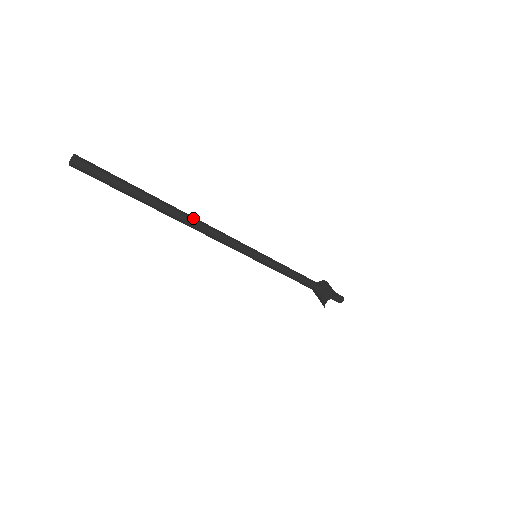
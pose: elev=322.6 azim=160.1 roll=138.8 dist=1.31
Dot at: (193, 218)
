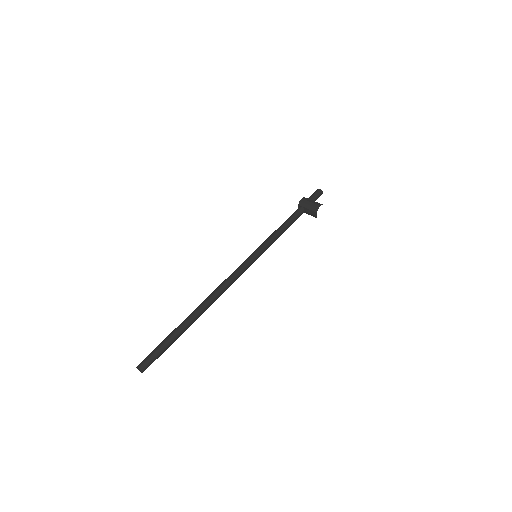
Dot at: (210, 298)
